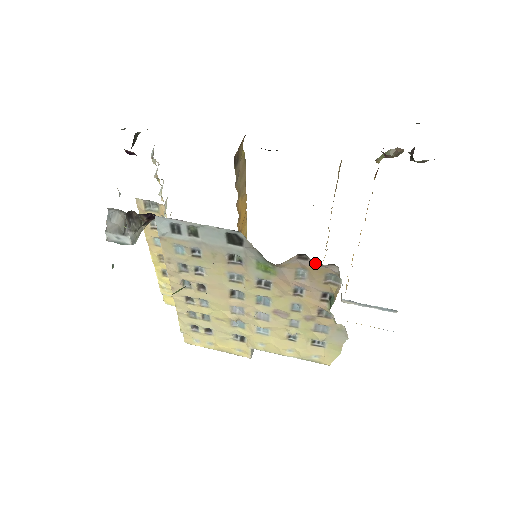
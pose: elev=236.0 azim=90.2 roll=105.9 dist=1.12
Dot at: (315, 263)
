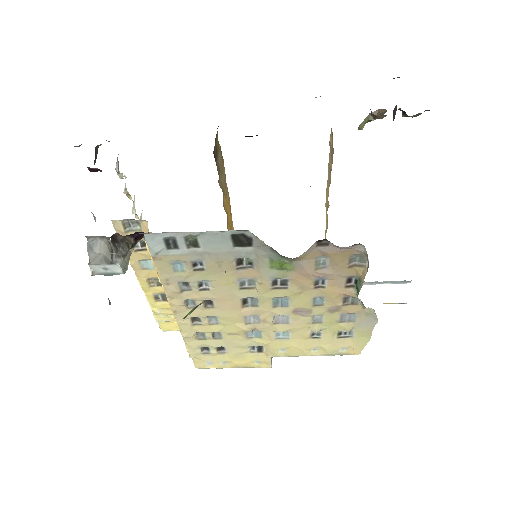
Dot at: (338, 247)
